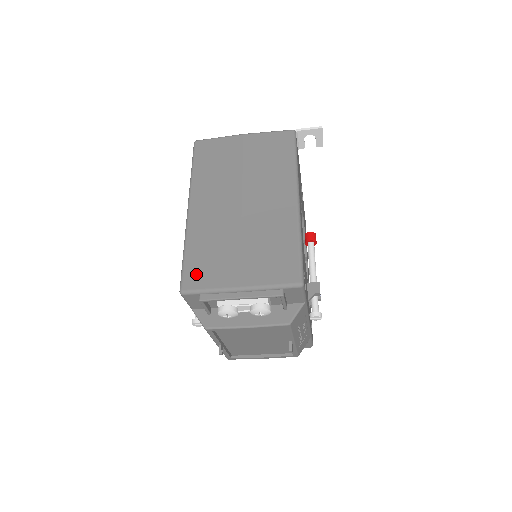
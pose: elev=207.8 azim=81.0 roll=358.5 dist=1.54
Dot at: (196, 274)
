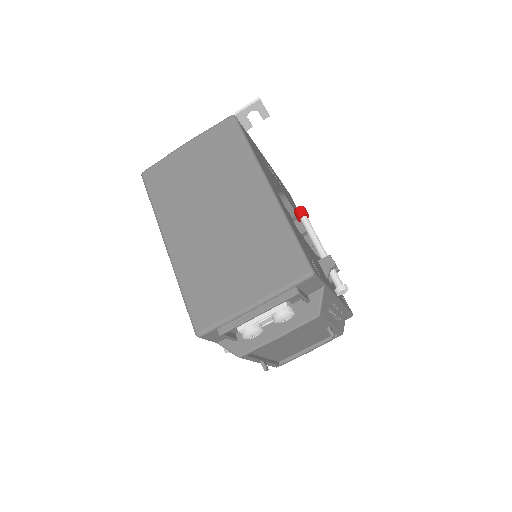
Dot at: (203, 310)
